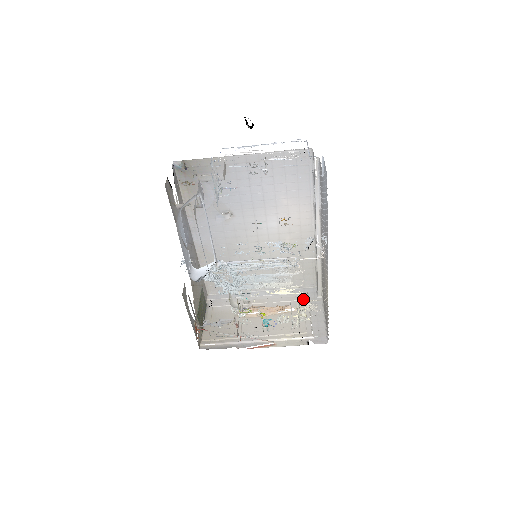
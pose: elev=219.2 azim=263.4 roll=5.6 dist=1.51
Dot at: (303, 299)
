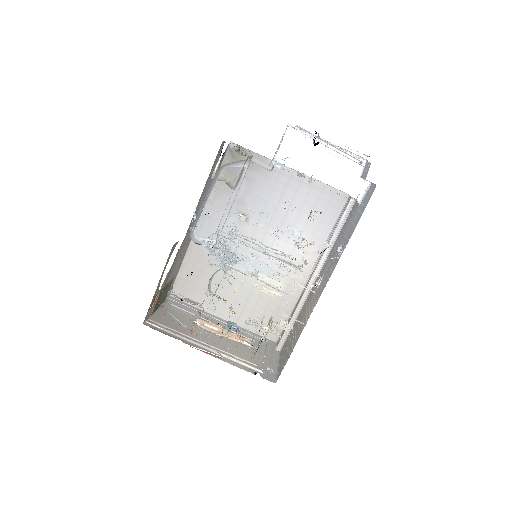
Dot at: (261, 343)
